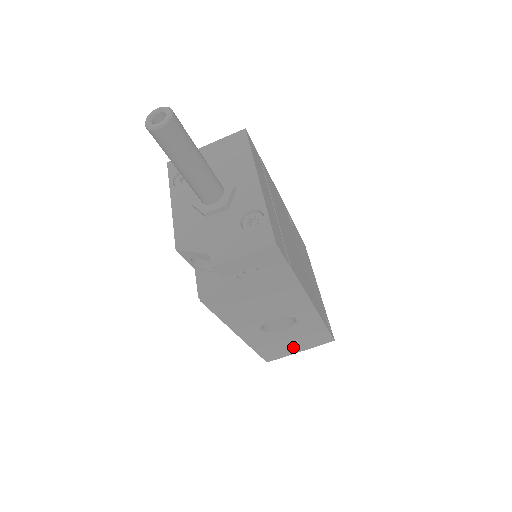
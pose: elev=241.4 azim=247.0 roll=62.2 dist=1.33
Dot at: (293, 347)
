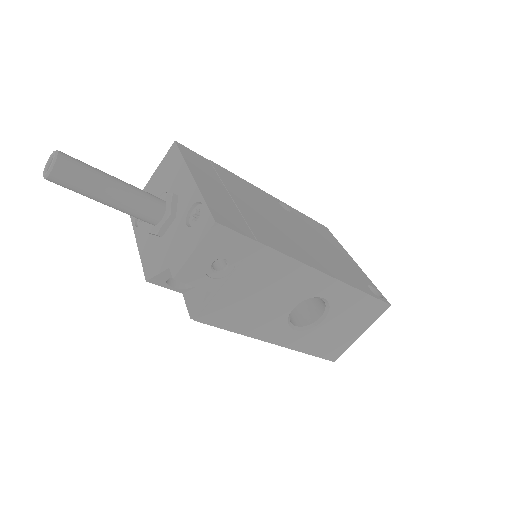
Dot at: (348, 332)
